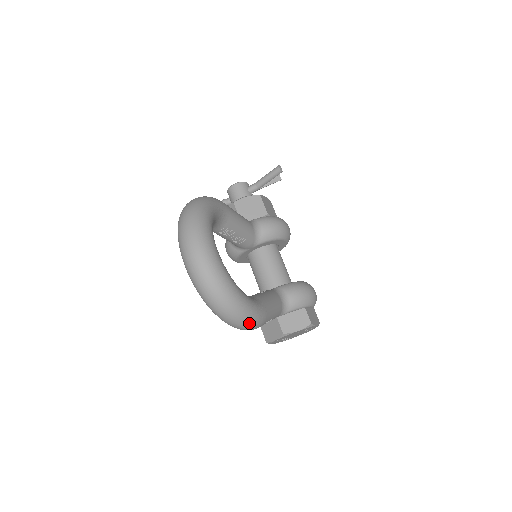
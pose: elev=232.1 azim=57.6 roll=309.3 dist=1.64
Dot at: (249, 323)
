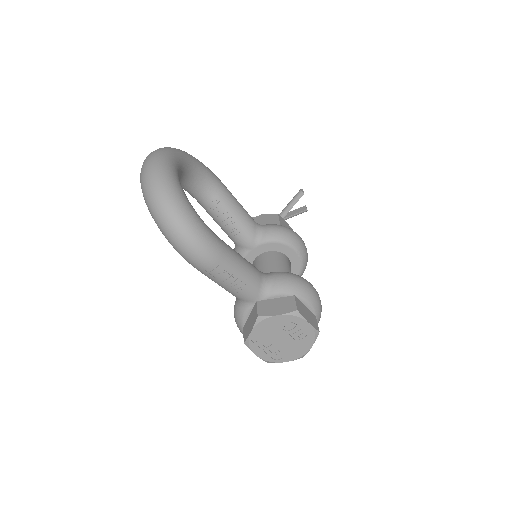
Dot at: (190, 238)
